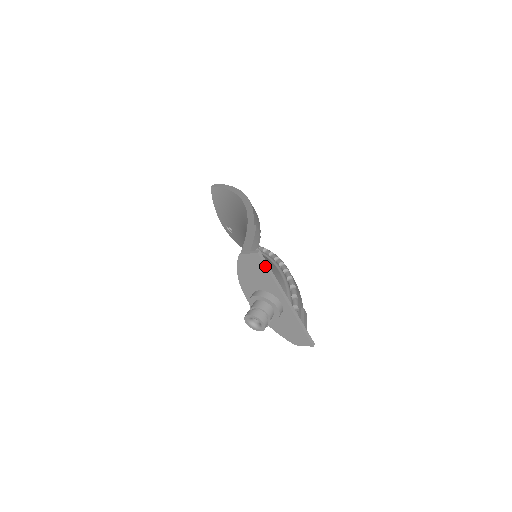
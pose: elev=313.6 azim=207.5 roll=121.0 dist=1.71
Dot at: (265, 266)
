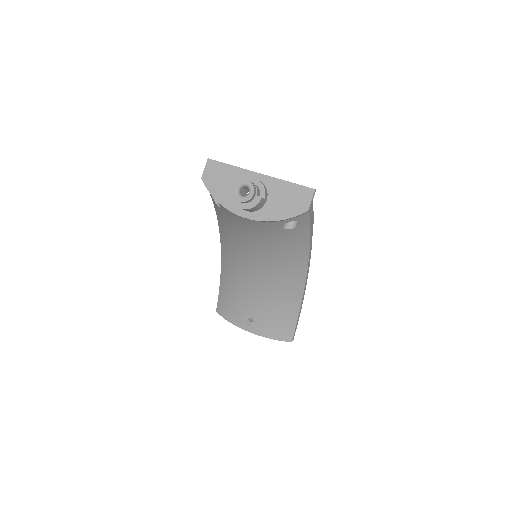
Dot at: (220, 163)
